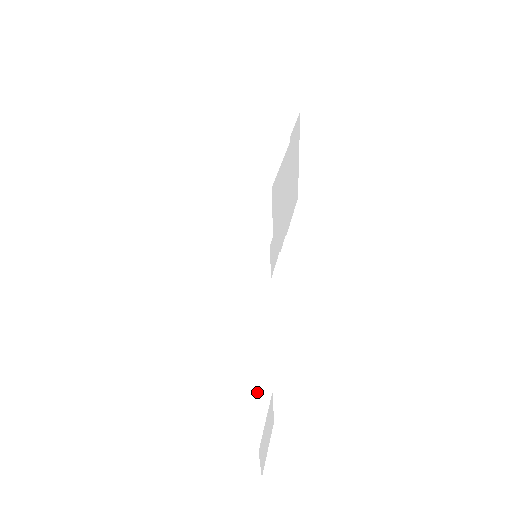
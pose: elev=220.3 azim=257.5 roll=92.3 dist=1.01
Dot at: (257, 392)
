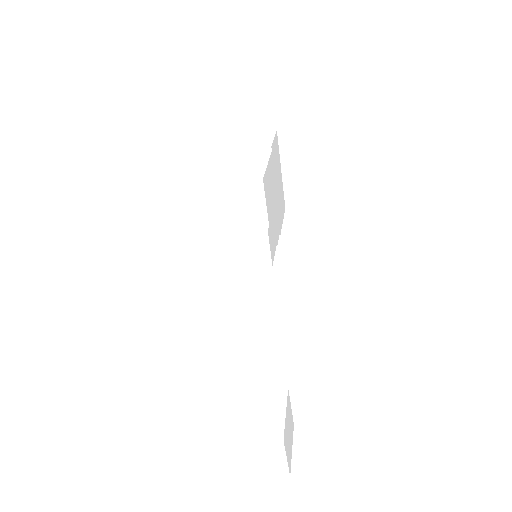
Dot at: (274, 390)
